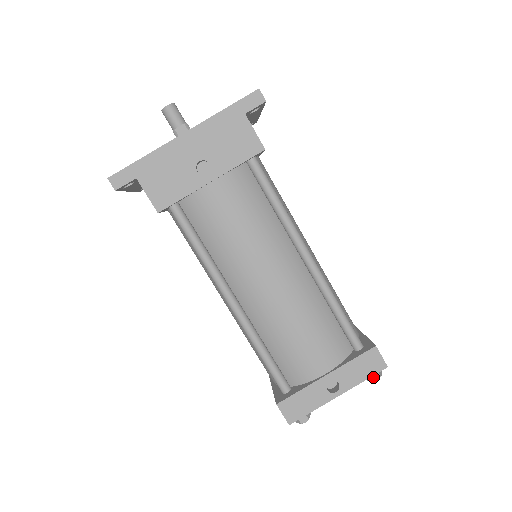
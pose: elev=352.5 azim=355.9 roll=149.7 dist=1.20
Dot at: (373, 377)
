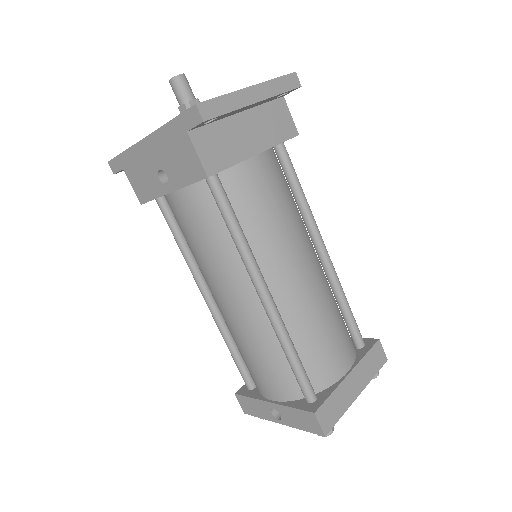
Dot at: occluded
